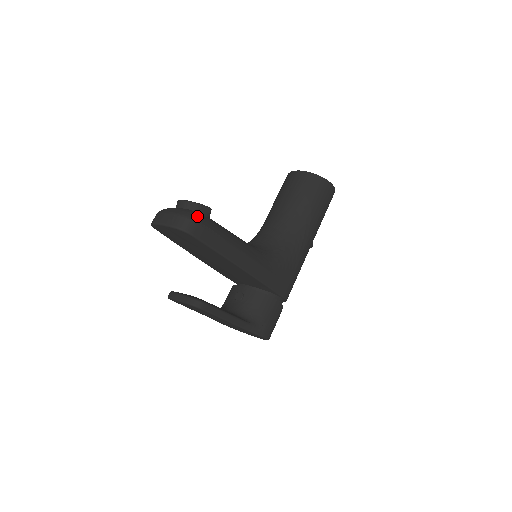
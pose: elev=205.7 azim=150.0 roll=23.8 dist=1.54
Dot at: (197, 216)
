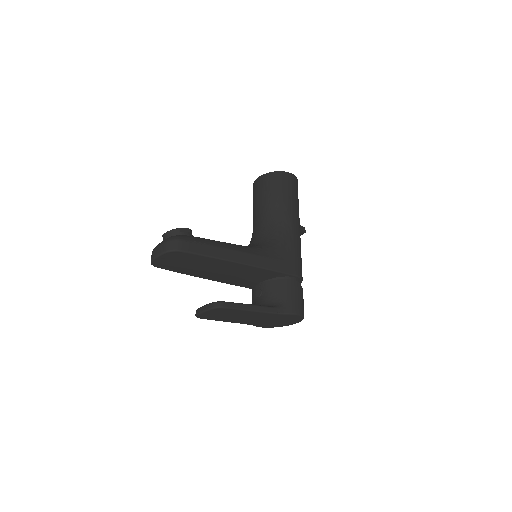
Dot at: (179, 236)
